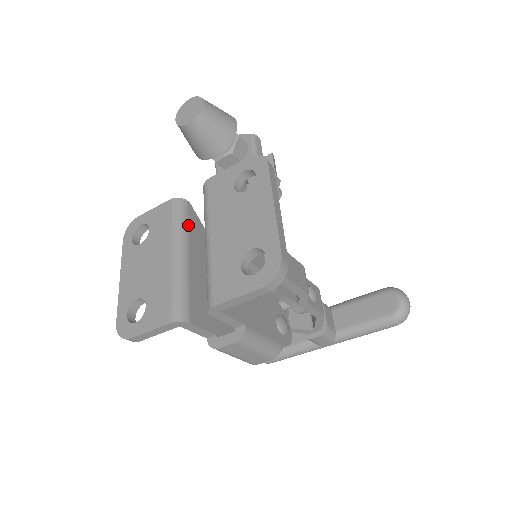
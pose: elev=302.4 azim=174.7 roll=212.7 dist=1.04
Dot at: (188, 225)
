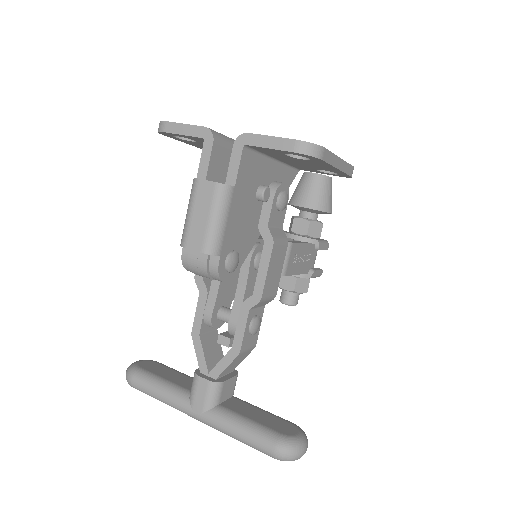
Dot at: occluded
